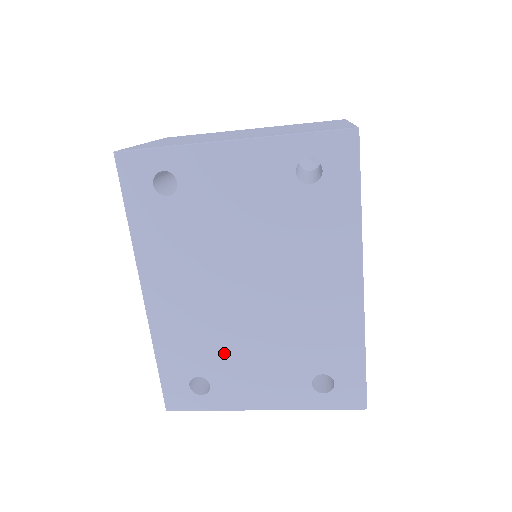
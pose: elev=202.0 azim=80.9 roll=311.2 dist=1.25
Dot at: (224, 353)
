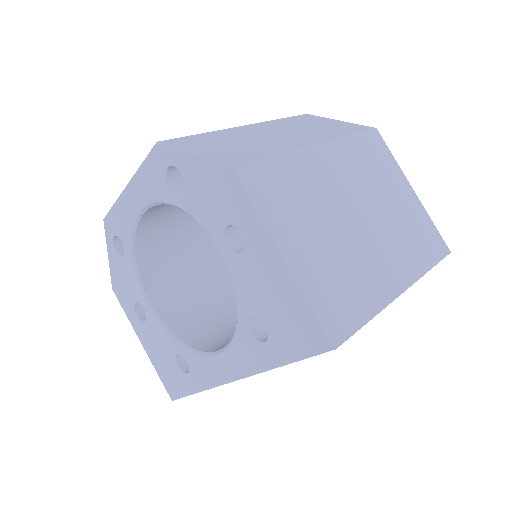
Dot at: occluded
